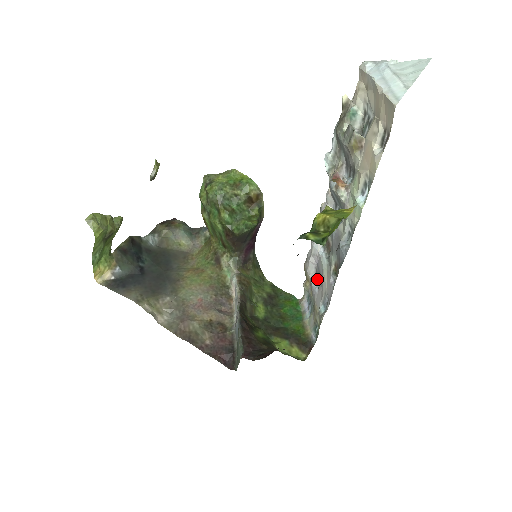
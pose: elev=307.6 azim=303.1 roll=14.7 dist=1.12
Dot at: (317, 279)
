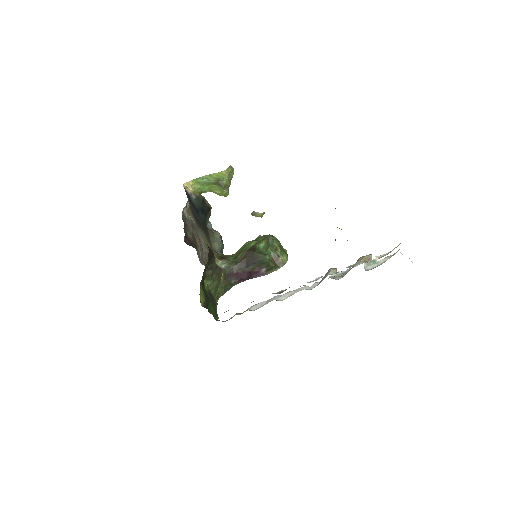
Dot at: occluded
